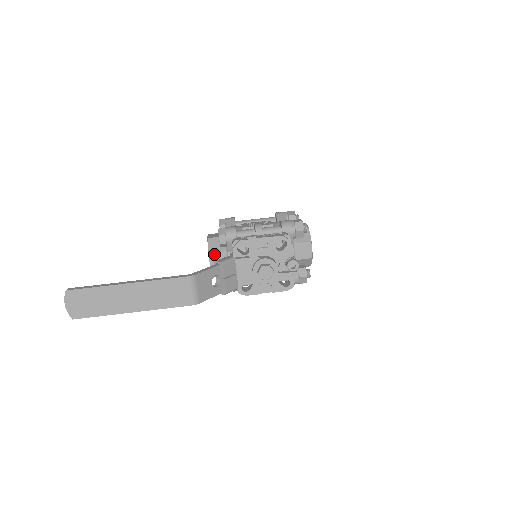
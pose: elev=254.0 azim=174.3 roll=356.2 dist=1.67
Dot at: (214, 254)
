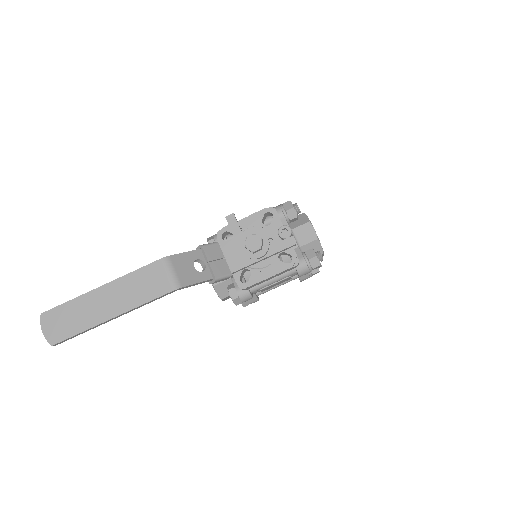
Dot at: occluded
